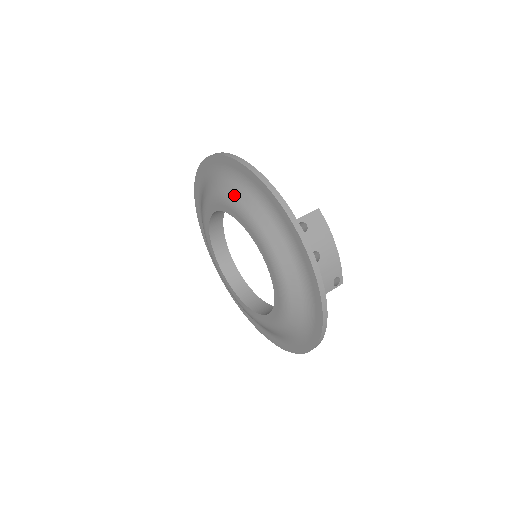
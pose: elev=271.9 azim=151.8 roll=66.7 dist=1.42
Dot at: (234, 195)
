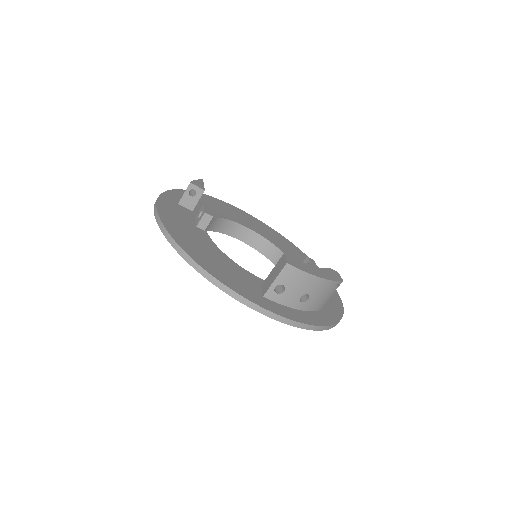
Dot at: occluded
